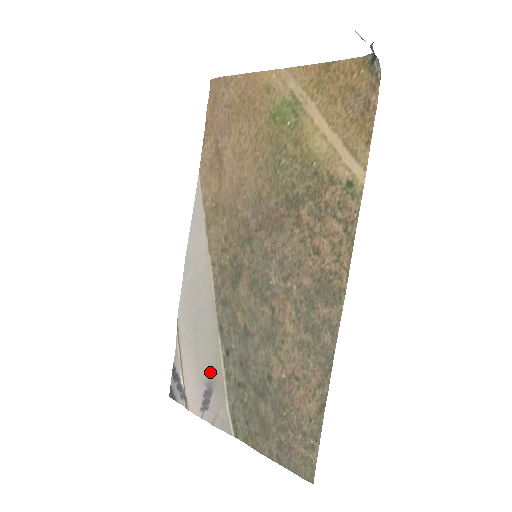
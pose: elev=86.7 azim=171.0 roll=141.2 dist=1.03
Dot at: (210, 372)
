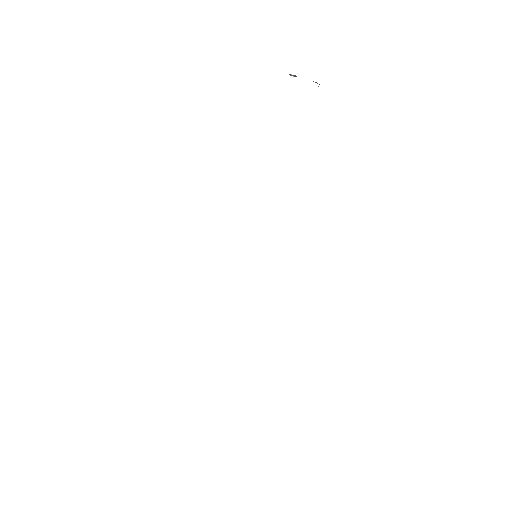
Dot at: occluded
